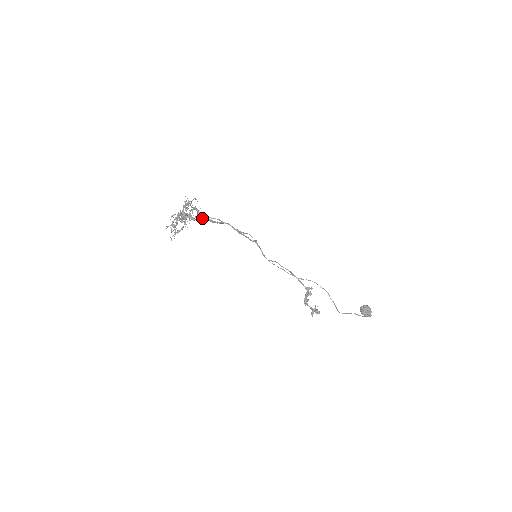
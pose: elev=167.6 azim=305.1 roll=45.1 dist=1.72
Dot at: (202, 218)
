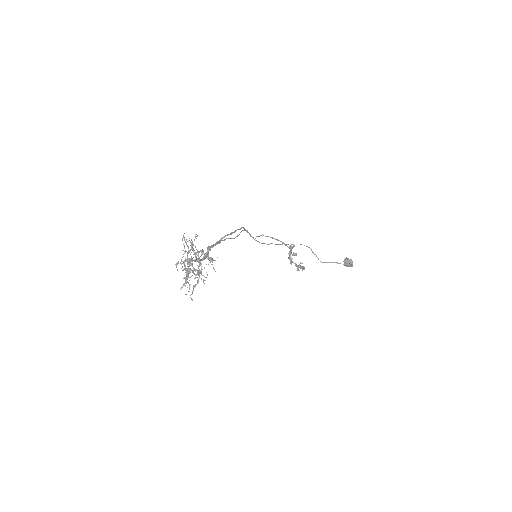
Dot at: (207, 253)
